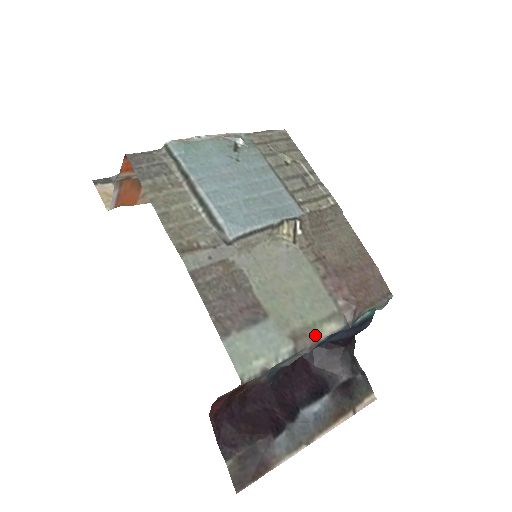
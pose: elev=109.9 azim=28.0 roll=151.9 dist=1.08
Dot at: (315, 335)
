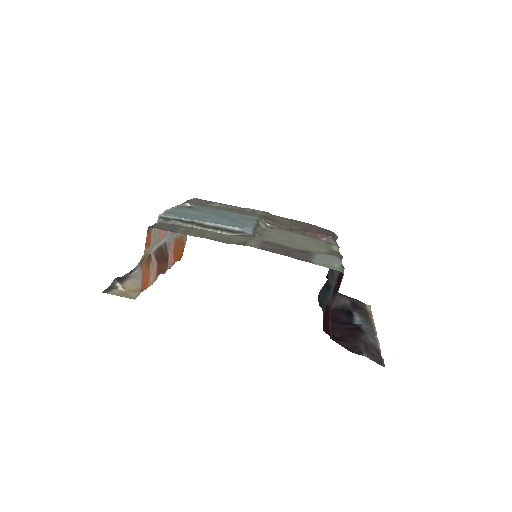
Dot at: (335, 252)
